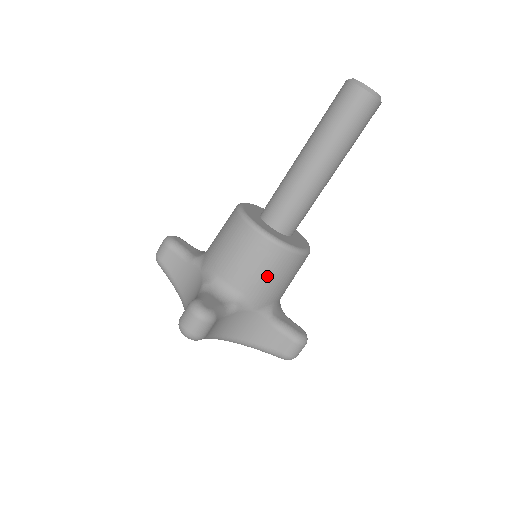
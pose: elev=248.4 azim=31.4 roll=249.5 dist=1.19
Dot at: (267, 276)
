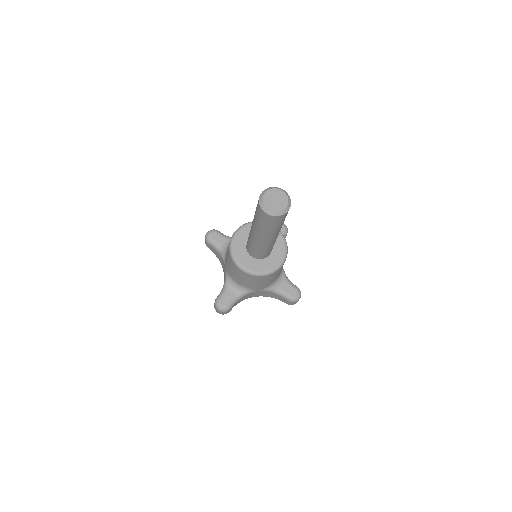
Dot at: (256, 283)
